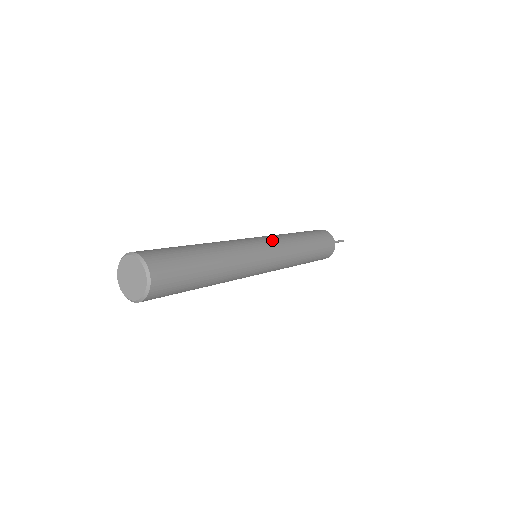
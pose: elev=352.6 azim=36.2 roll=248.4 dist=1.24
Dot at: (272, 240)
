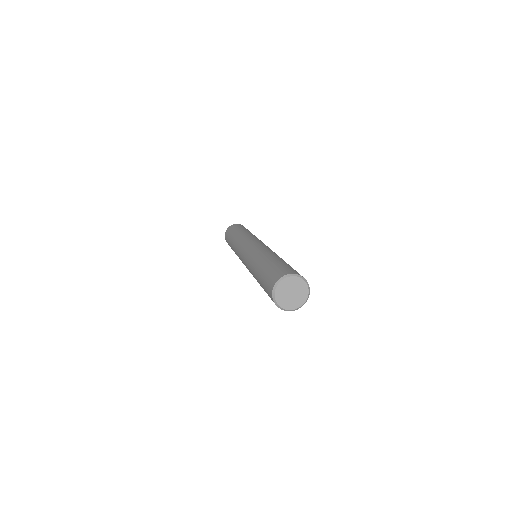
Dot at: occluded
